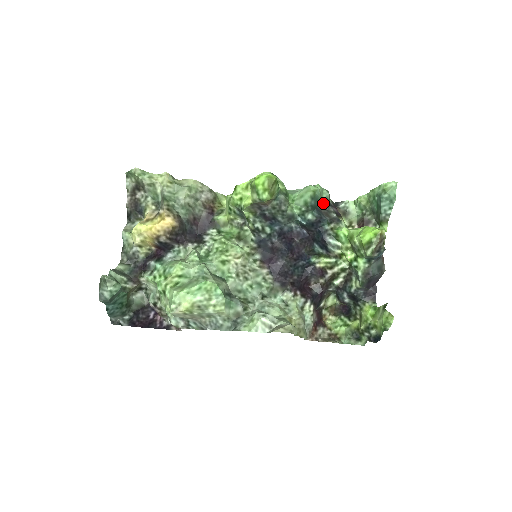
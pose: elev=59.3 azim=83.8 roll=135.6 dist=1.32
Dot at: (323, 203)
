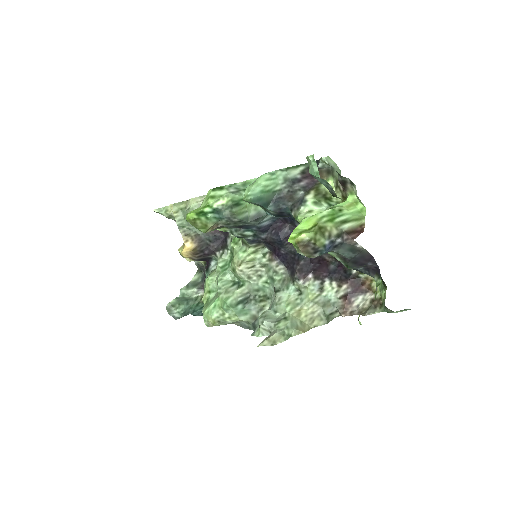
Dot at: (283, 186)
